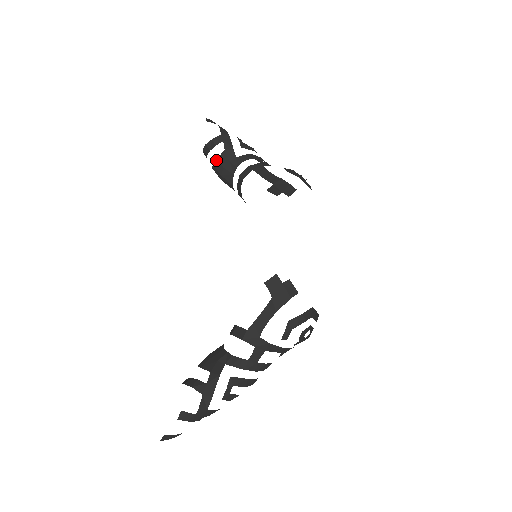
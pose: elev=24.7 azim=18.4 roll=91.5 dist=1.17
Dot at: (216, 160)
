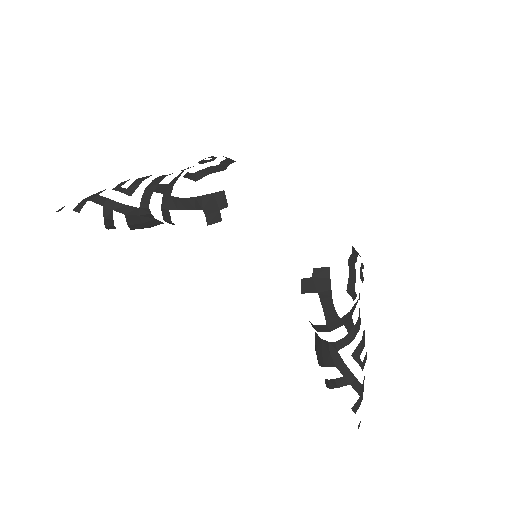
Dot at: (129, 226)
